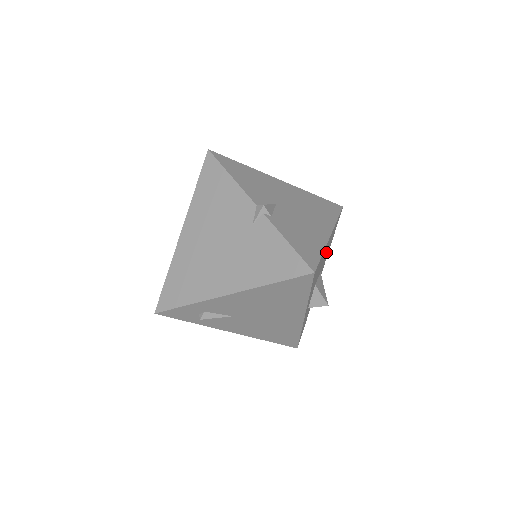
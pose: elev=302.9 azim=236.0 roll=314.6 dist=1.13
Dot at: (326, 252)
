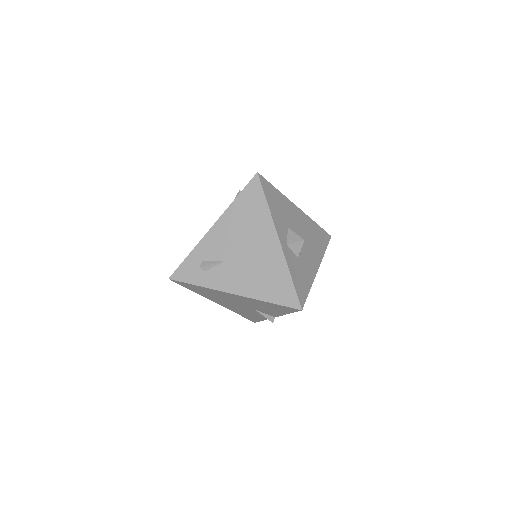
Dot at: (304, 228)
